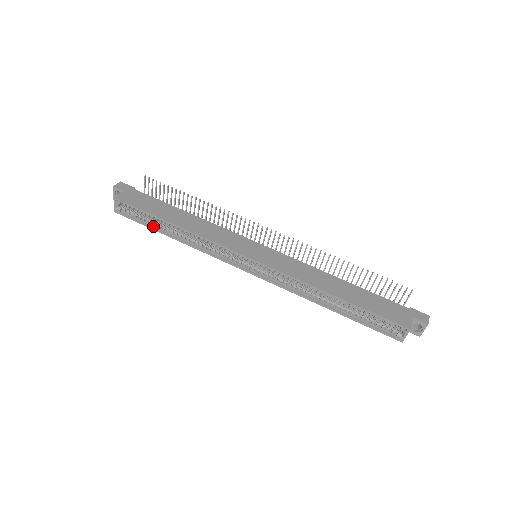
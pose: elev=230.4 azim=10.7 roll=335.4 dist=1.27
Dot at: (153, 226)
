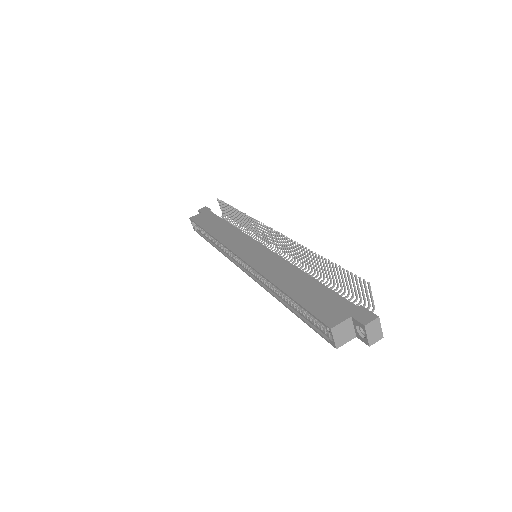
Dot at: (207, 238)
